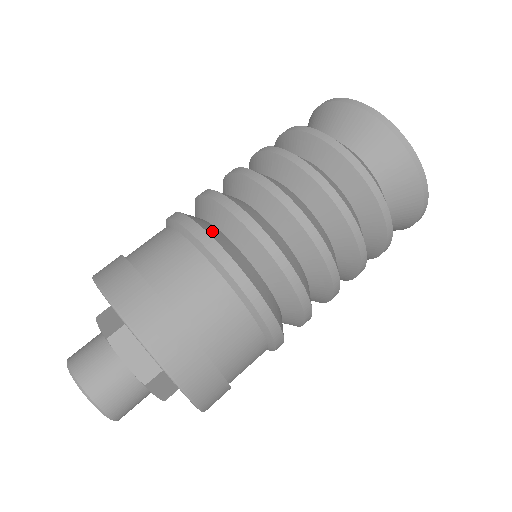
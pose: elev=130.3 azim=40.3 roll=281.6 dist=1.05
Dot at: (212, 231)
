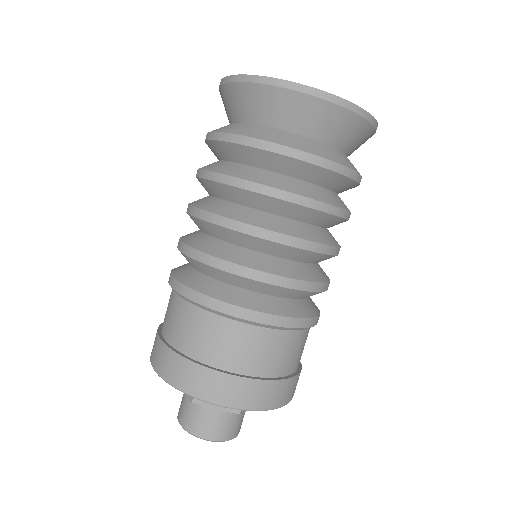
Dot at: (208, 288)
